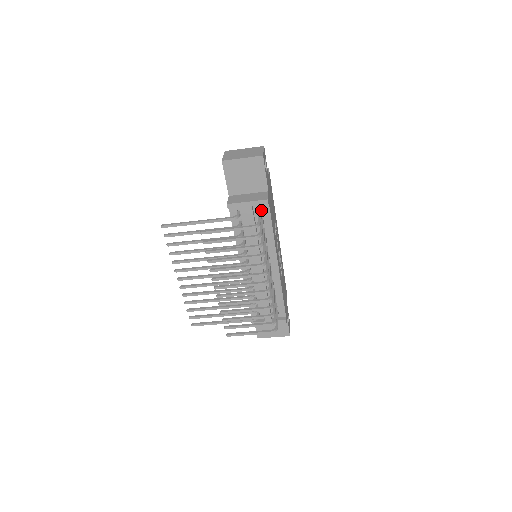
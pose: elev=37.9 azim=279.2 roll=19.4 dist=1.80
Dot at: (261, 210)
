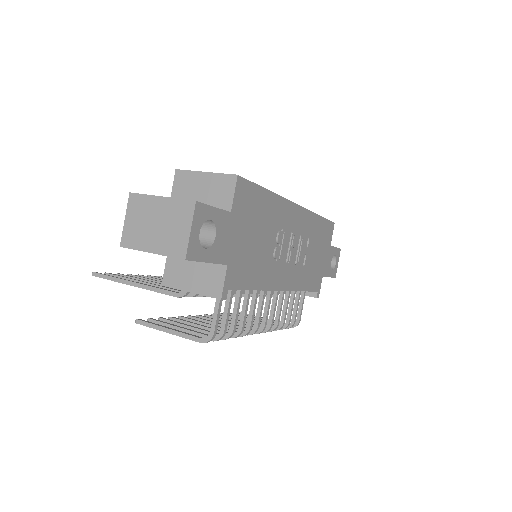
Dot at: occluded
